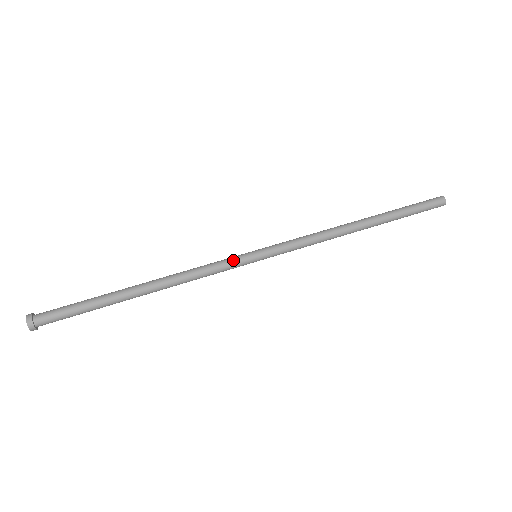
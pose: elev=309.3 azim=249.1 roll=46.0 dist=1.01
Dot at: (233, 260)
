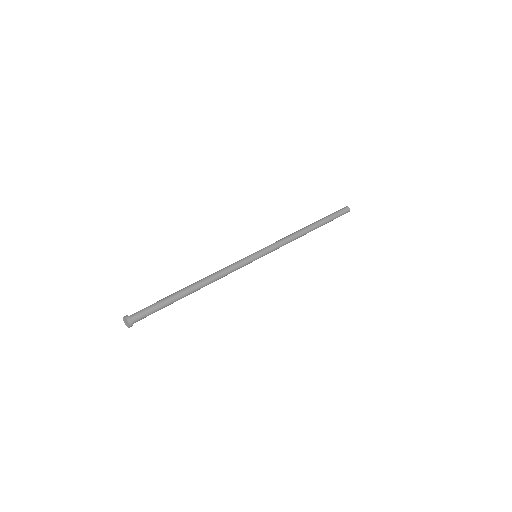
Dot at: (246, 262)
